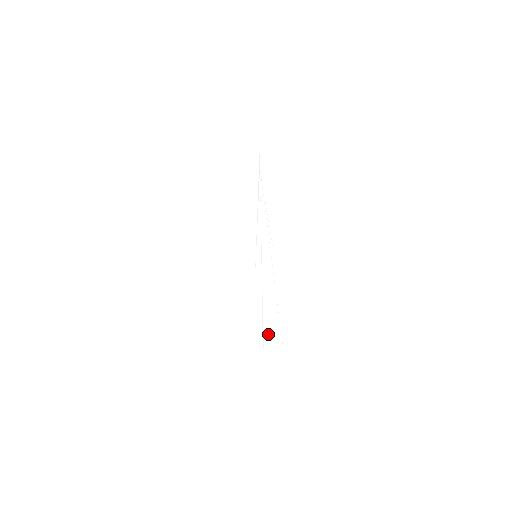
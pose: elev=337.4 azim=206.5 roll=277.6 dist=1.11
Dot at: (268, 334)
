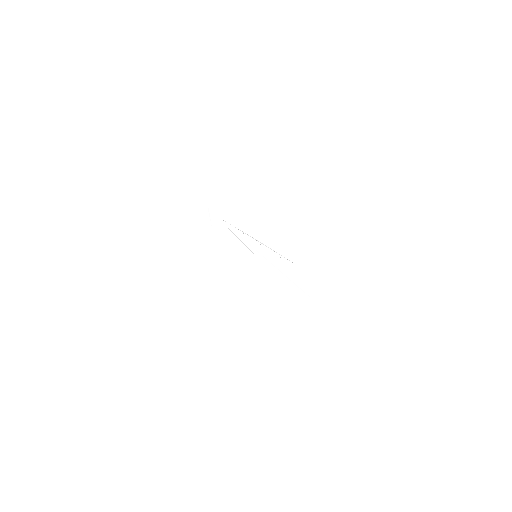
Dot at: (305, 288)
